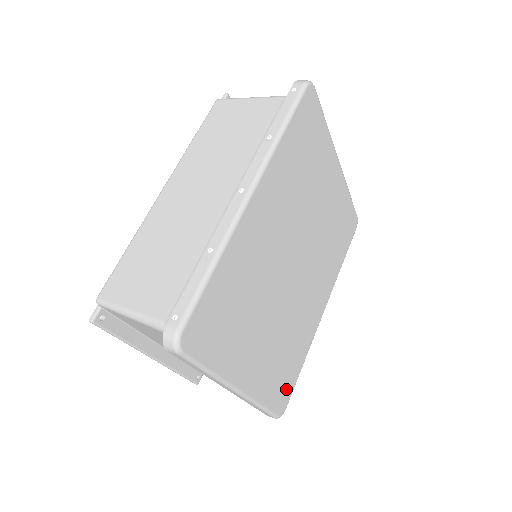
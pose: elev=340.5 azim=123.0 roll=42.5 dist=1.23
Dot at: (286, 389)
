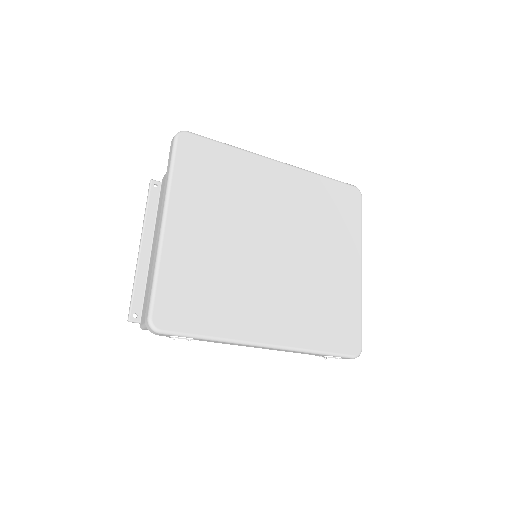
Dot at: (180, 314)
